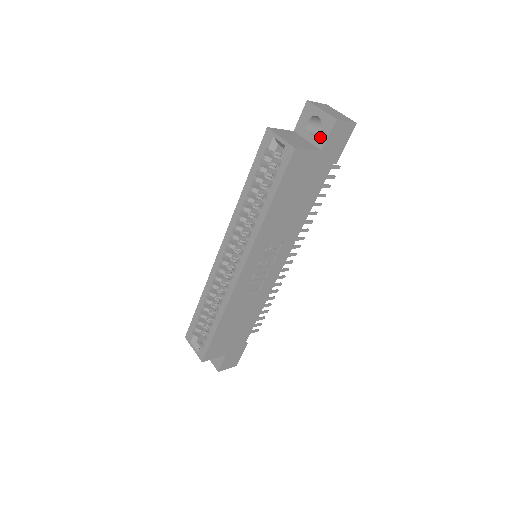
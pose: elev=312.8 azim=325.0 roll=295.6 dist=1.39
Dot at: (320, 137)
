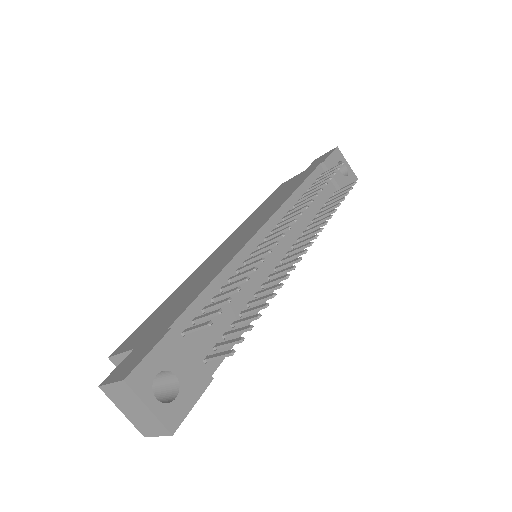
Dot at: occluded
